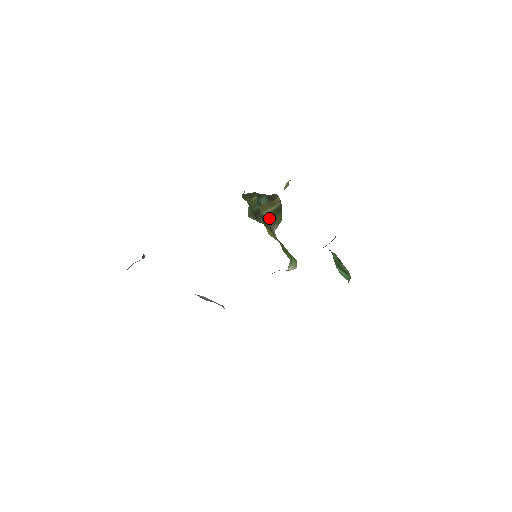
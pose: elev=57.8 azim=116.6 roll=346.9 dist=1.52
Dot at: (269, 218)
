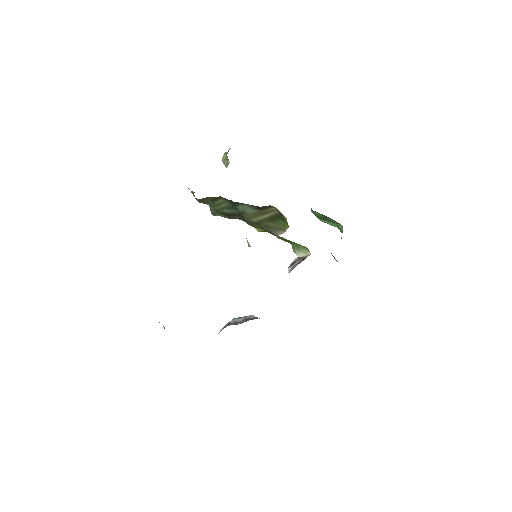
Dot at: (263, 224)
